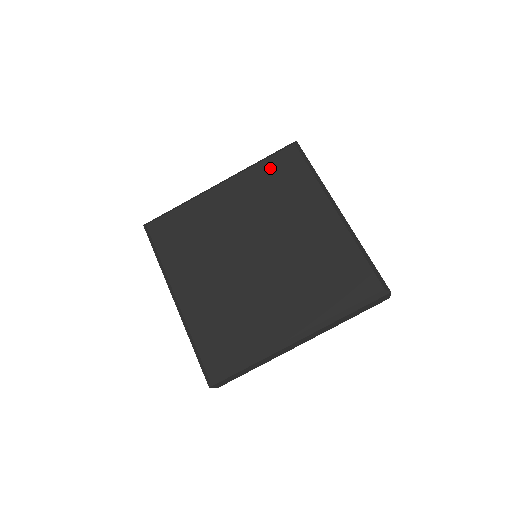
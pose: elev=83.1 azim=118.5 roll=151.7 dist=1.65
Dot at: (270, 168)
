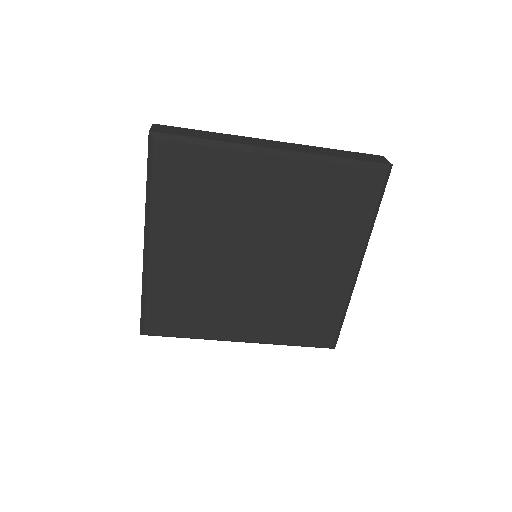
Dot at: (342, 181)
